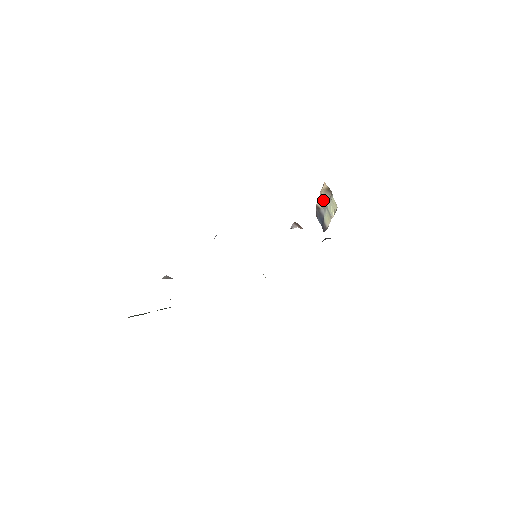
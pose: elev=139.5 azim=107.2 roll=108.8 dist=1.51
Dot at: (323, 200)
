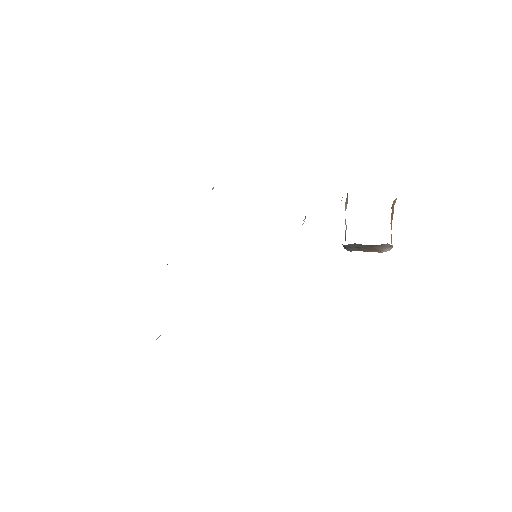
Dot at: occluded
